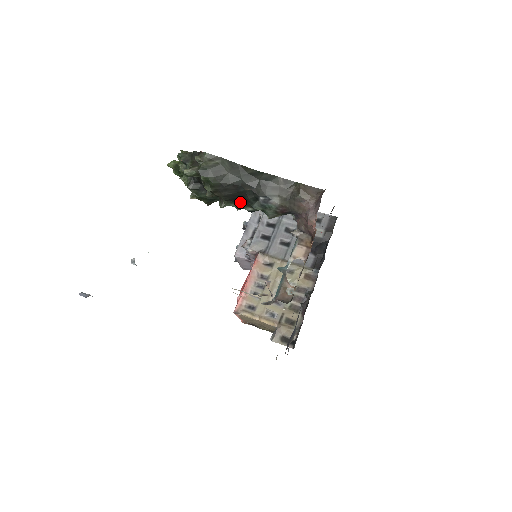
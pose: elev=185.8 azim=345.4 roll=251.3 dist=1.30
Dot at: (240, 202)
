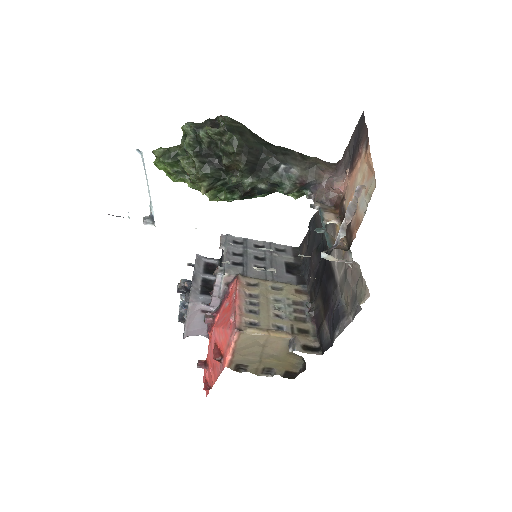
Dot at: (255, 176)
